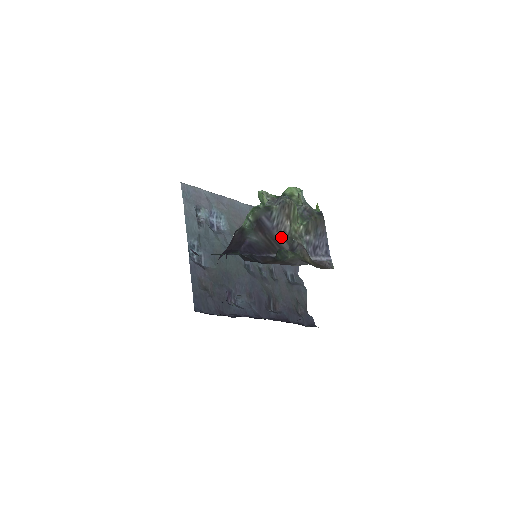
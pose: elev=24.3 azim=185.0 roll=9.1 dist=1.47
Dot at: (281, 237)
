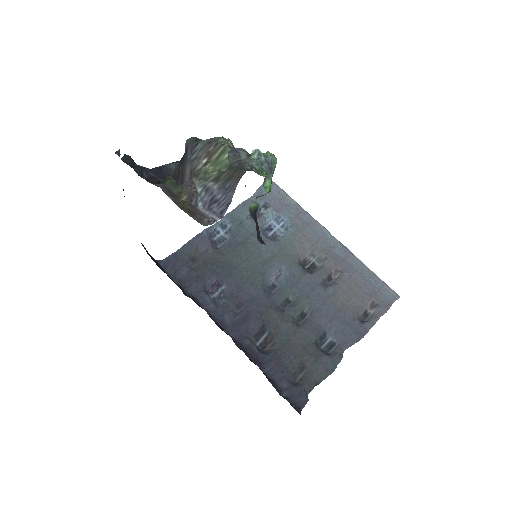
Dot at: (189, 172)
